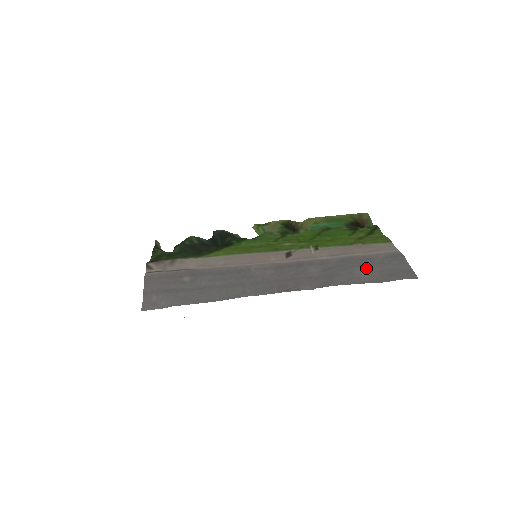
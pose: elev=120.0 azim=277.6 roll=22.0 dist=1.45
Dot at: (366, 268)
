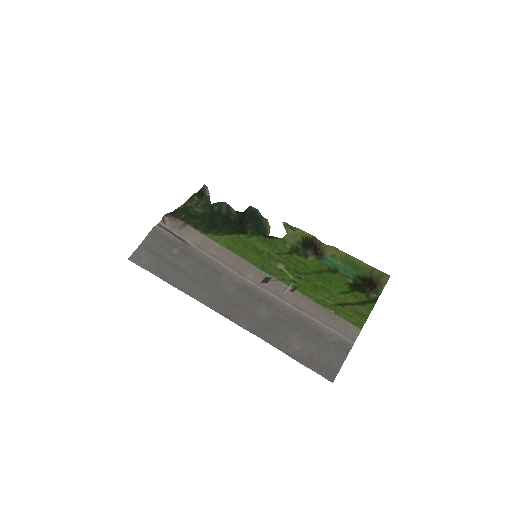
Dot at: (304, 341)
